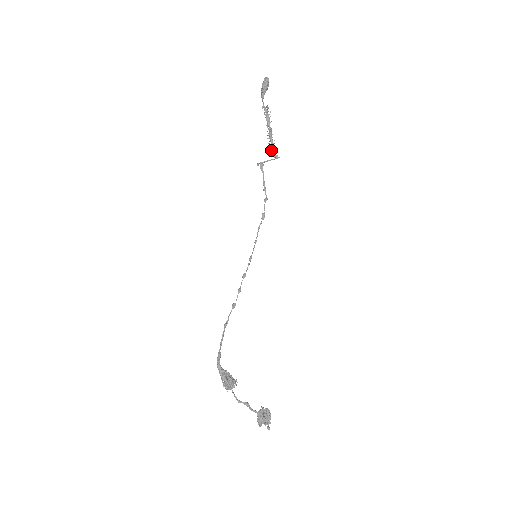
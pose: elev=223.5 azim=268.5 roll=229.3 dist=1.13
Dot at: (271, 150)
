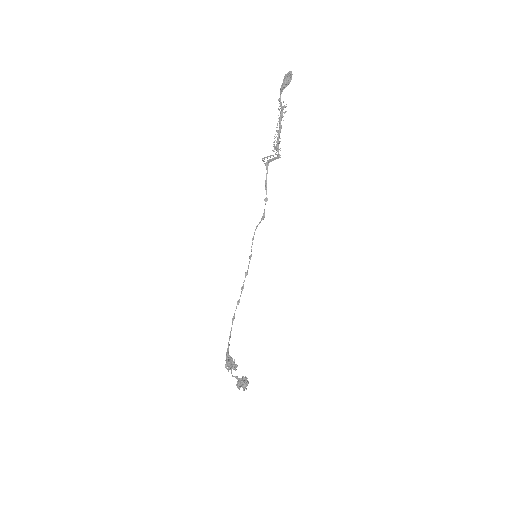
Dot at: (275, 147)
